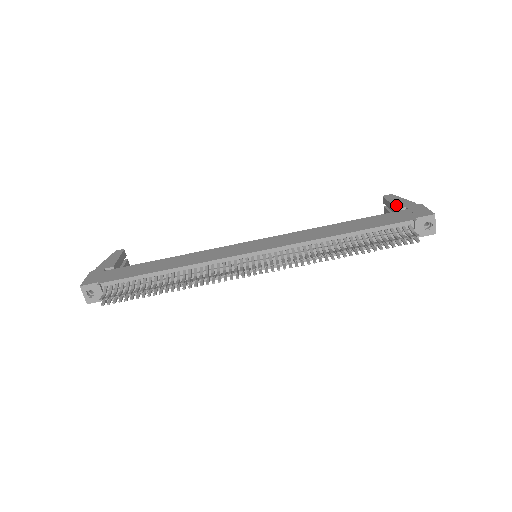
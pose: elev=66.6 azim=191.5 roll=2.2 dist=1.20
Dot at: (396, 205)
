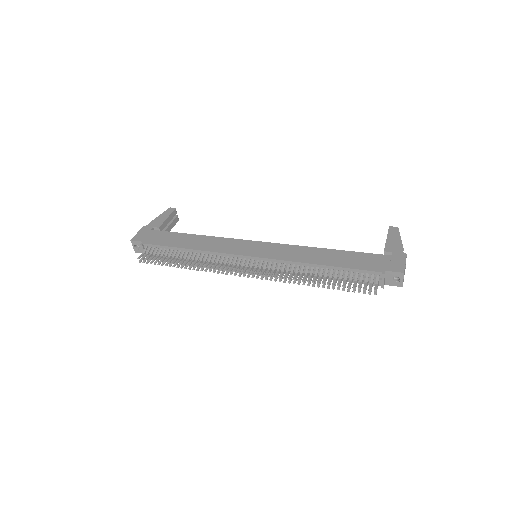
Dot at: (387, 246)
